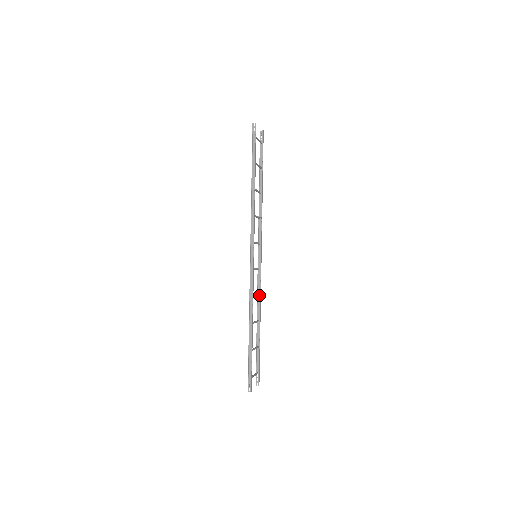
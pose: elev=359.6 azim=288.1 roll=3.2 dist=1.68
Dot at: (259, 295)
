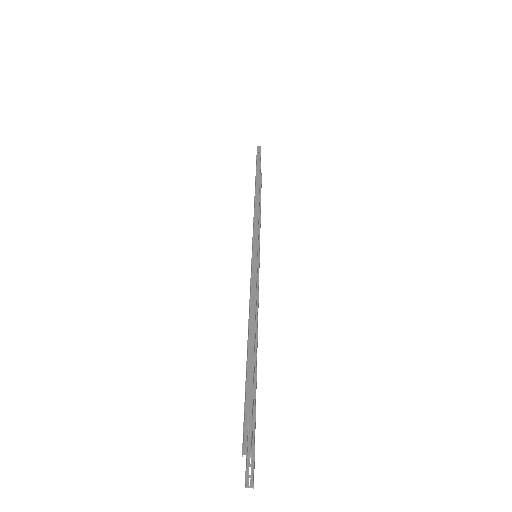
Dot at: occluded
